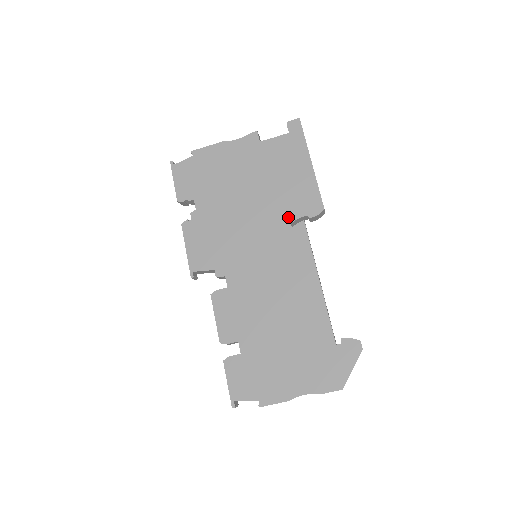
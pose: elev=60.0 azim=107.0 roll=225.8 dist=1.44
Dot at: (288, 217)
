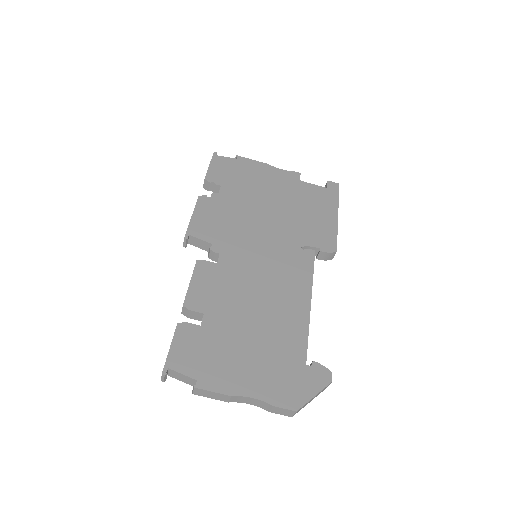
Dot at: (302, 241)
